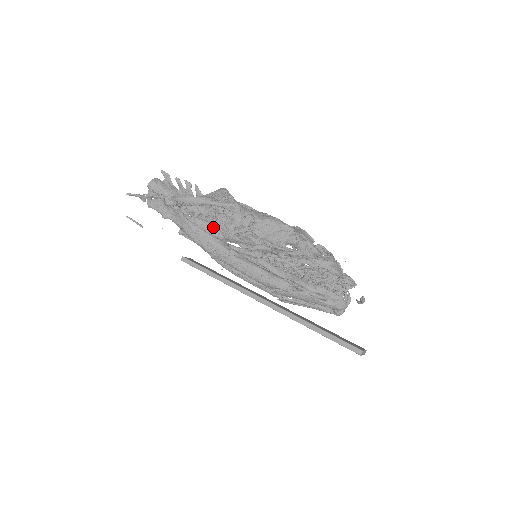
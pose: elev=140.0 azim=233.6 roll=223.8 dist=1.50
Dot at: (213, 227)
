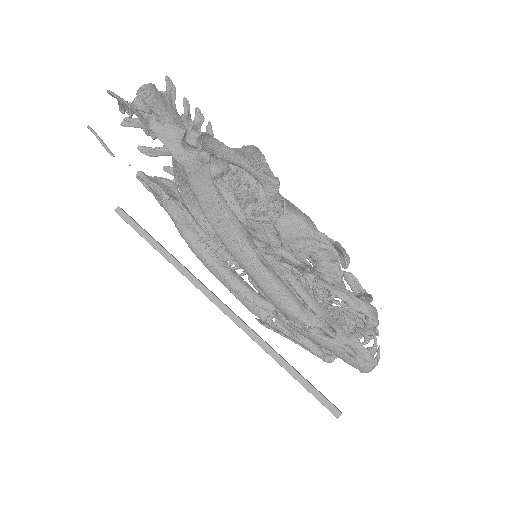
Dot at: (236, 203)
